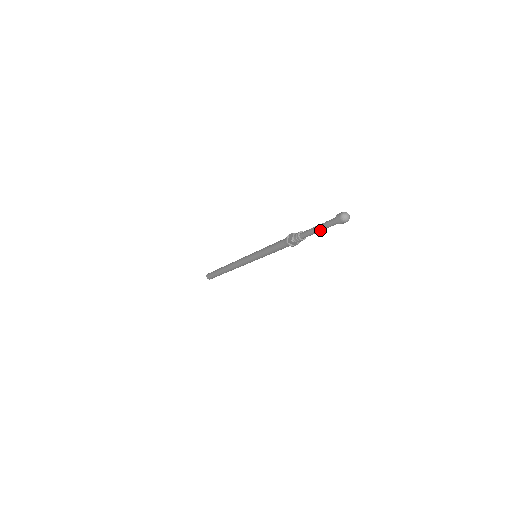
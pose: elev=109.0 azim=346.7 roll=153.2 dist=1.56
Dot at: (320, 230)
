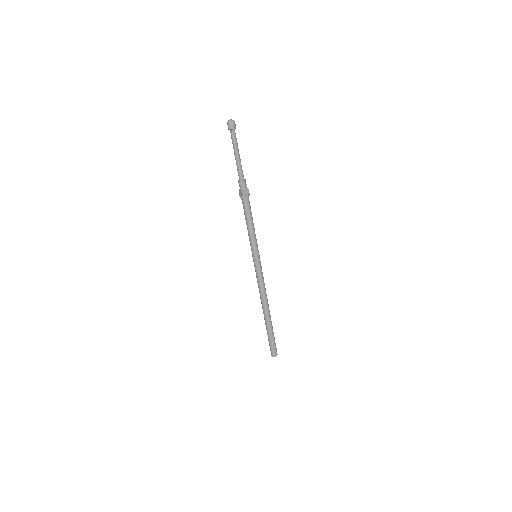
Dot at: (235, 154)
